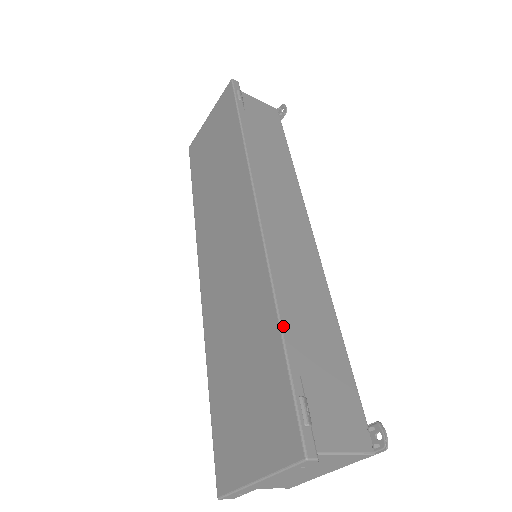
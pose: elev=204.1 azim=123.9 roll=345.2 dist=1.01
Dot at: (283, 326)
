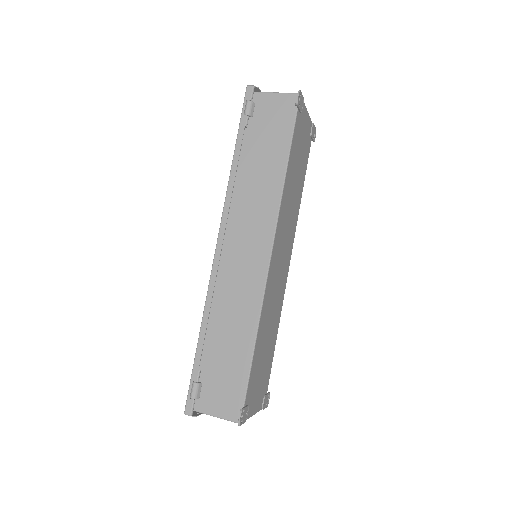
Dot at: (200, 338)
